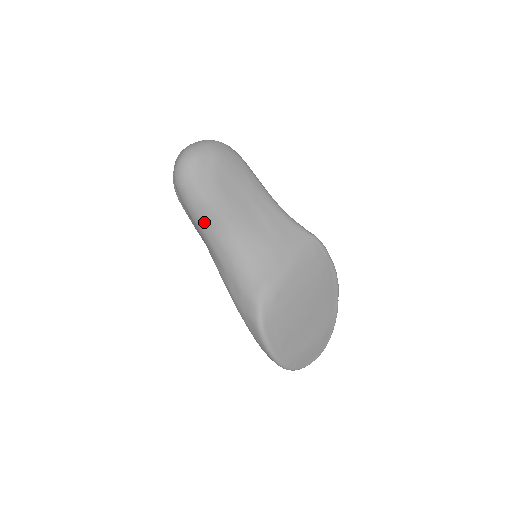
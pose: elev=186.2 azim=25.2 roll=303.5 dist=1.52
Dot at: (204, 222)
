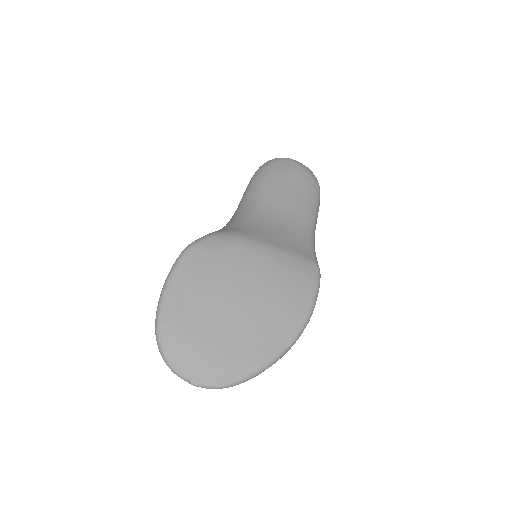
Dot at: (248, 191)
